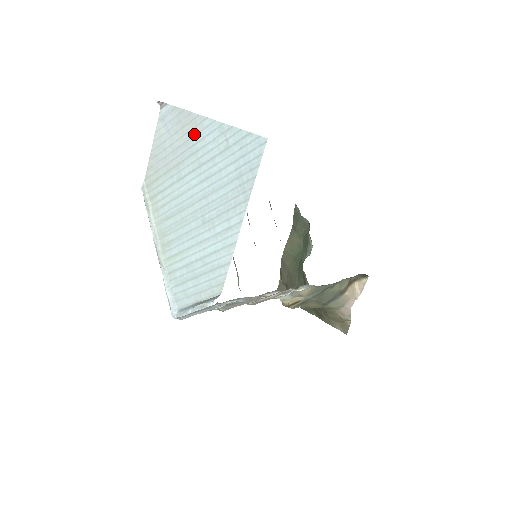
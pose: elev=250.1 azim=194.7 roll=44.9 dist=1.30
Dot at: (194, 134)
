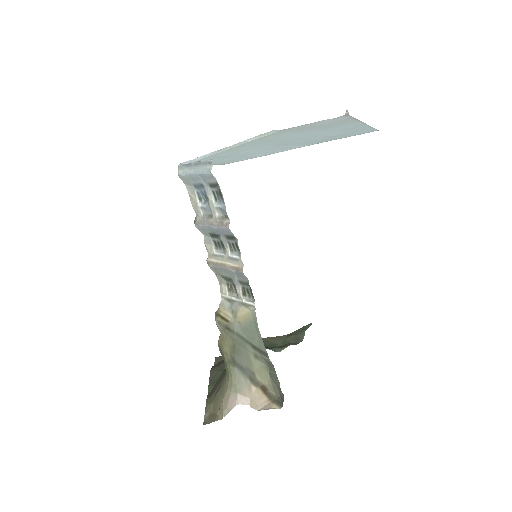
Dot at: (342, 124)
